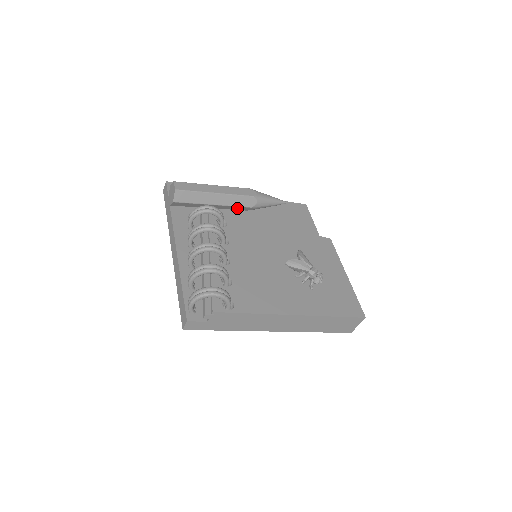
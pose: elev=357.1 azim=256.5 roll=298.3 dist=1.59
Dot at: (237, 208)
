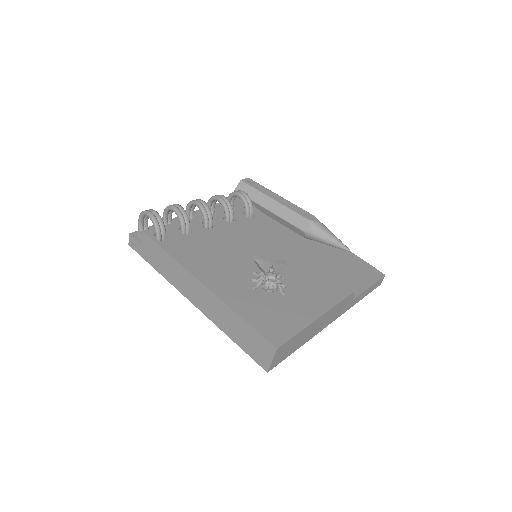
Dot at: (290, 226)
